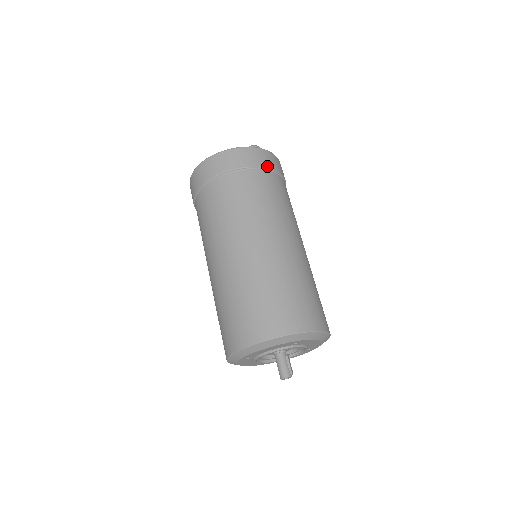
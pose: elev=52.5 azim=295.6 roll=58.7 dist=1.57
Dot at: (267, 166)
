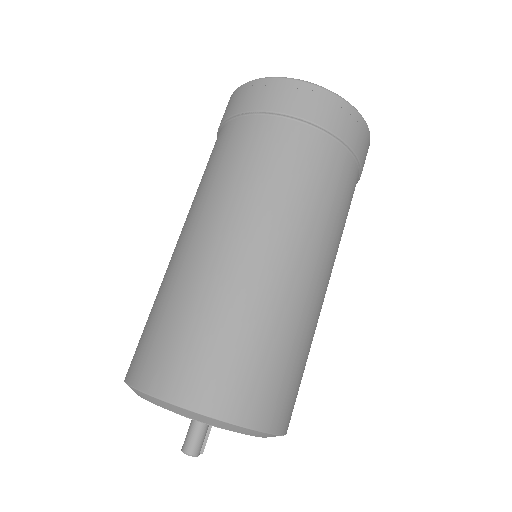
Dot at: (363, 166)
